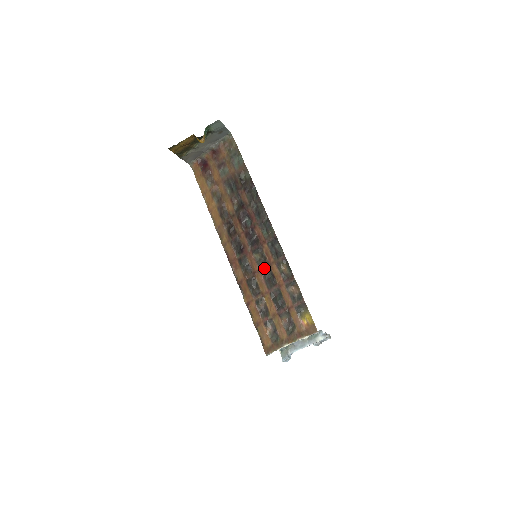
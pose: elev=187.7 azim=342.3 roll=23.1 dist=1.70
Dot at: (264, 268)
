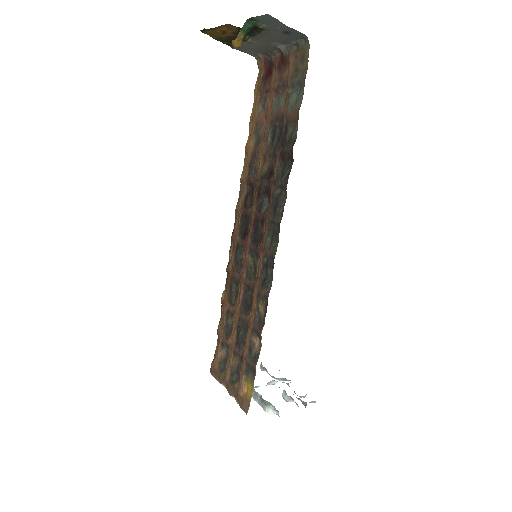
Dot at: (248, 282)
